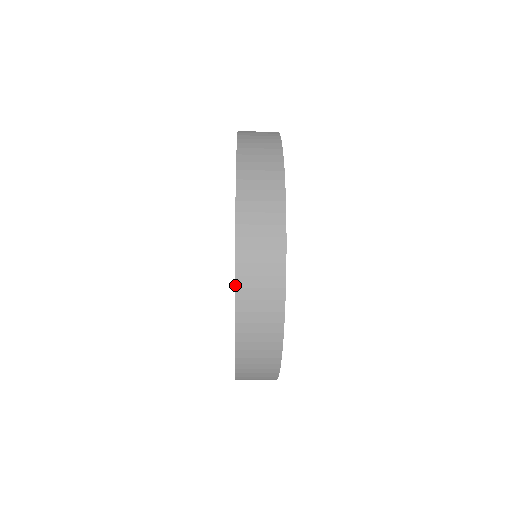
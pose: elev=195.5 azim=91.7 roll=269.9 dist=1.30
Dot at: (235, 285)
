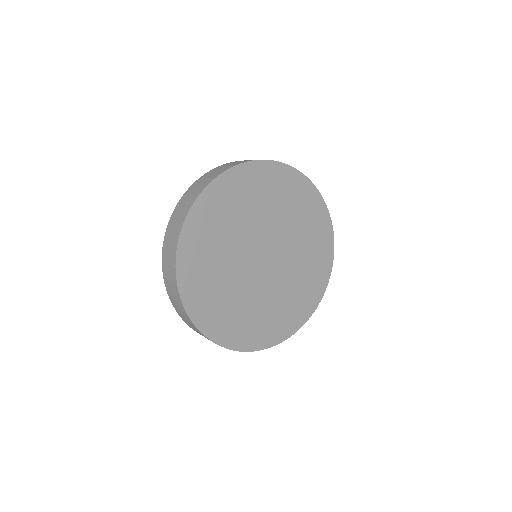
Dot at: (167, 228)
